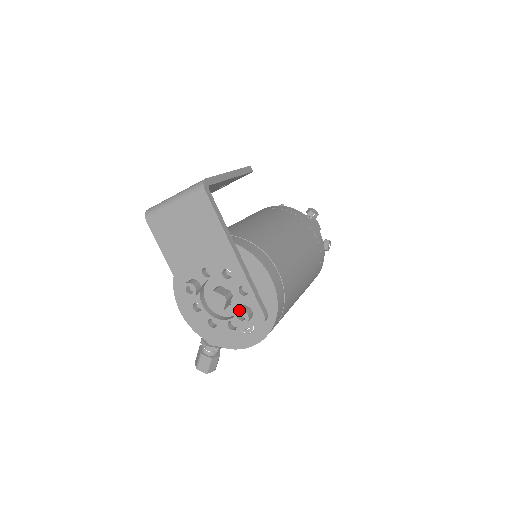
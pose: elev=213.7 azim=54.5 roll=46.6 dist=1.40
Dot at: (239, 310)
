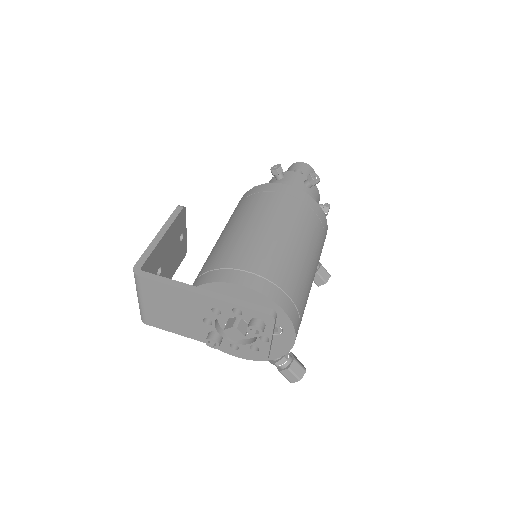
Dot at: (248, 329)
